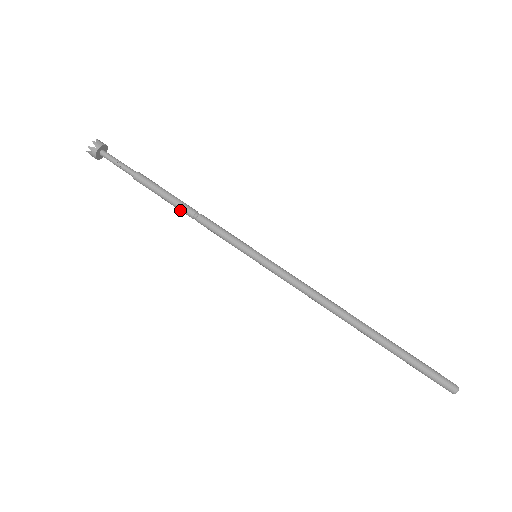
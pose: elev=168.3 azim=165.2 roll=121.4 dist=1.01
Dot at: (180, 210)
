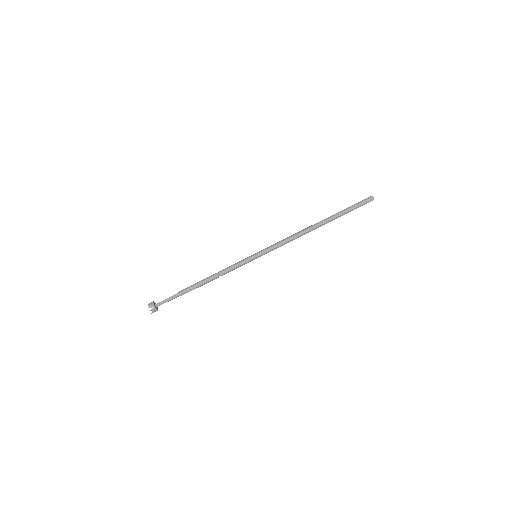
Dot at: (210, 281)
